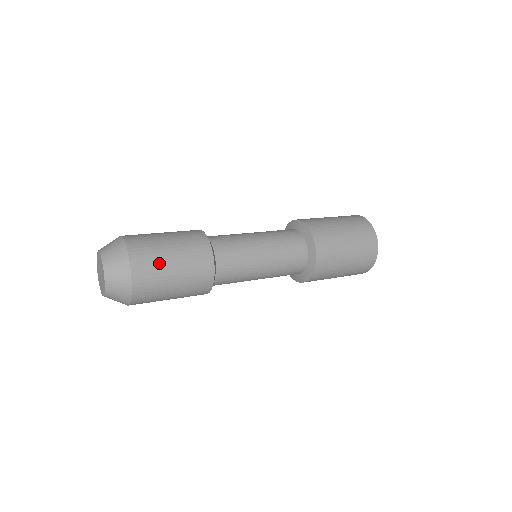
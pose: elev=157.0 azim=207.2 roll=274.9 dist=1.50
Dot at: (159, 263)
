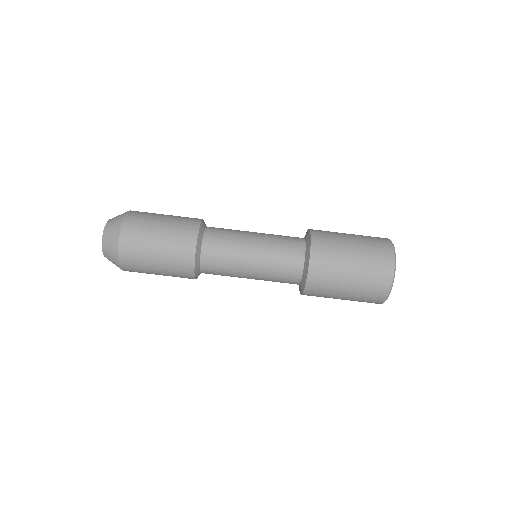
Dot at: (144, 247)
